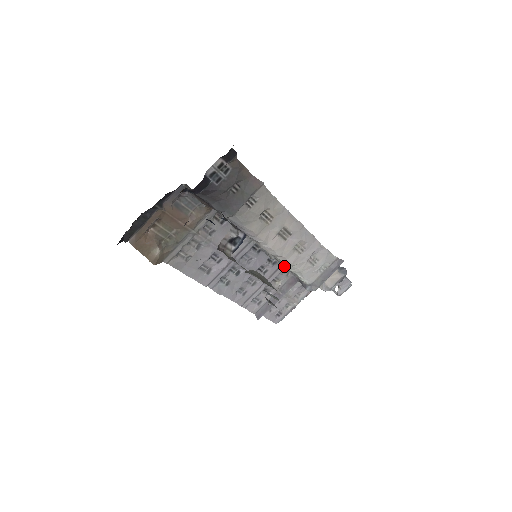
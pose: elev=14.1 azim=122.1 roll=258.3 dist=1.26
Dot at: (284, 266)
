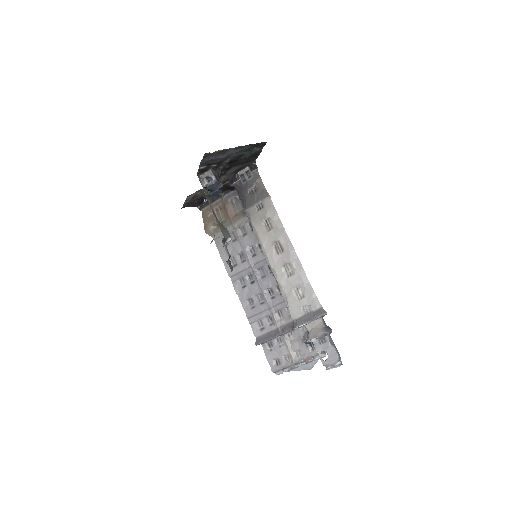
Dot at: occluded
